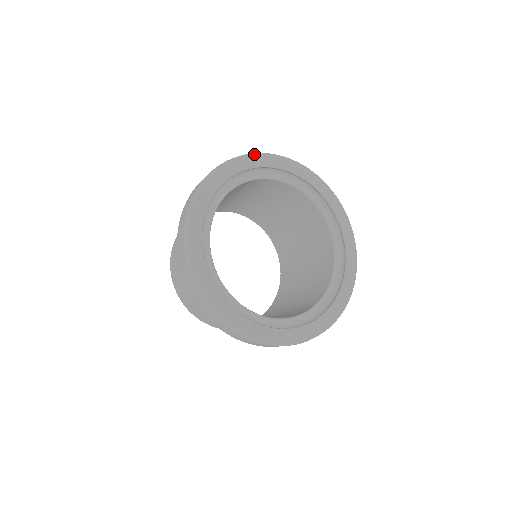
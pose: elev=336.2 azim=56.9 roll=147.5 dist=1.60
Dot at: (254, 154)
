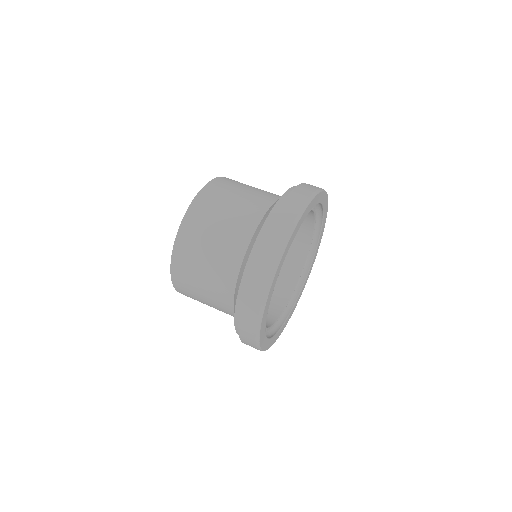
Dot at: (322, 191)
